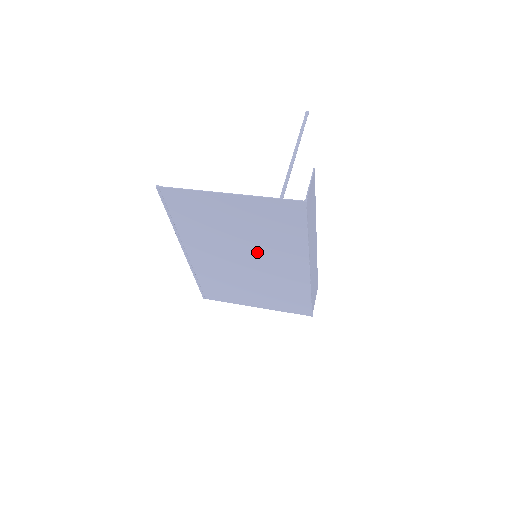
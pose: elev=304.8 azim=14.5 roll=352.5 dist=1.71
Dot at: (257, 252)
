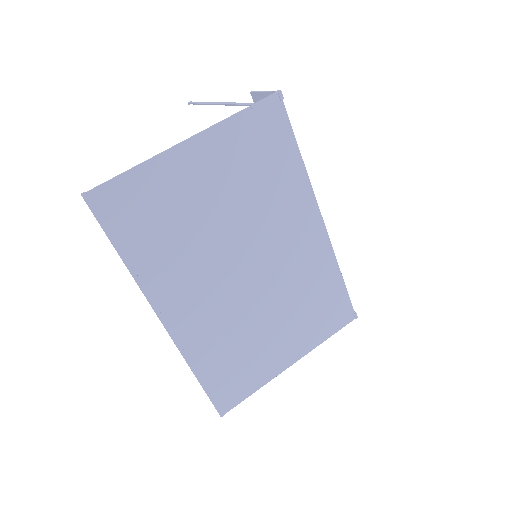
Dot at: (257, 237)
